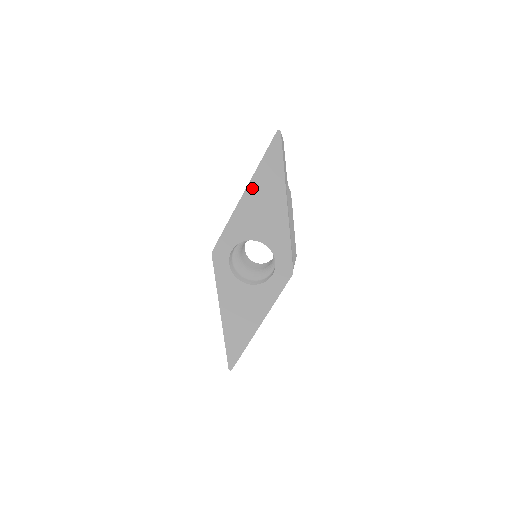
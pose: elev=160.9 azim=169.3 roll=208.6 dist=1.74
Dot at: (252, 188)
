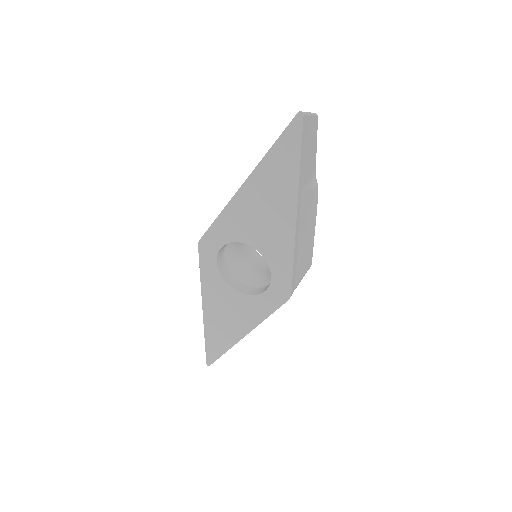
Dot at: (254, 181)
